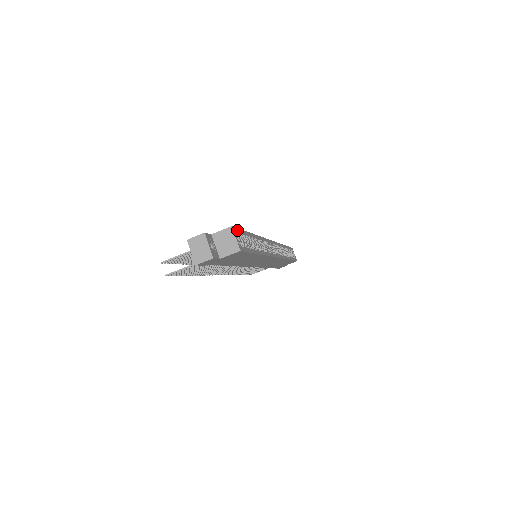
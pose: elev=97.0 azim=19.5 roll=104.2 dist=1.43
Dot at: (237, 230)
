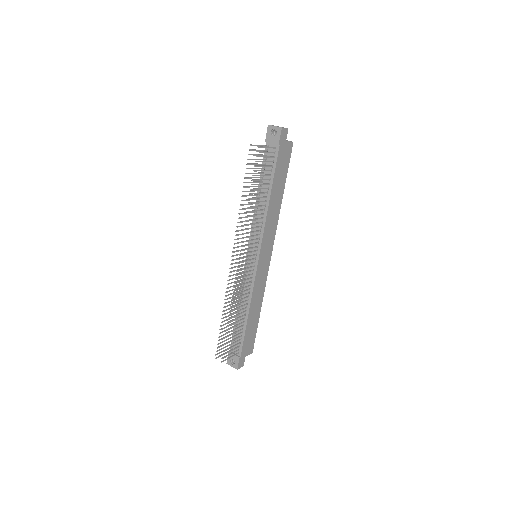
Dot at: occluded
